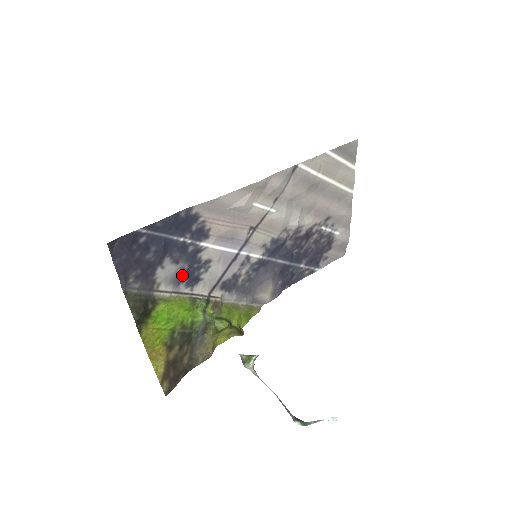
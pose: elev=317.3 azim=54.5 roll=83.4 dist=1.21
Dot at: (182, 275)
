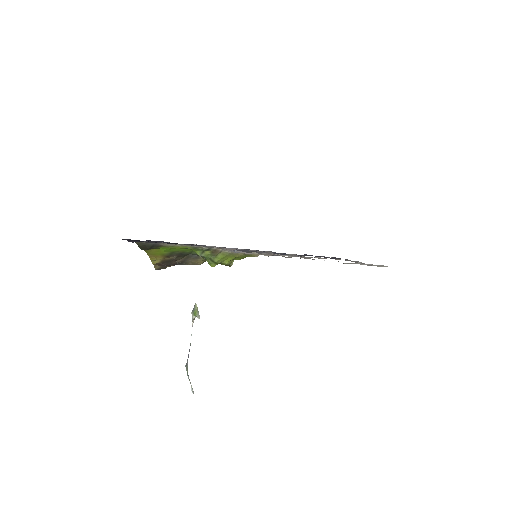
Dot at: occluded
